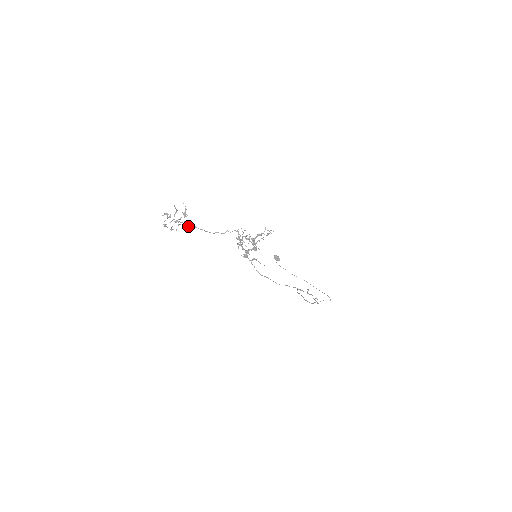
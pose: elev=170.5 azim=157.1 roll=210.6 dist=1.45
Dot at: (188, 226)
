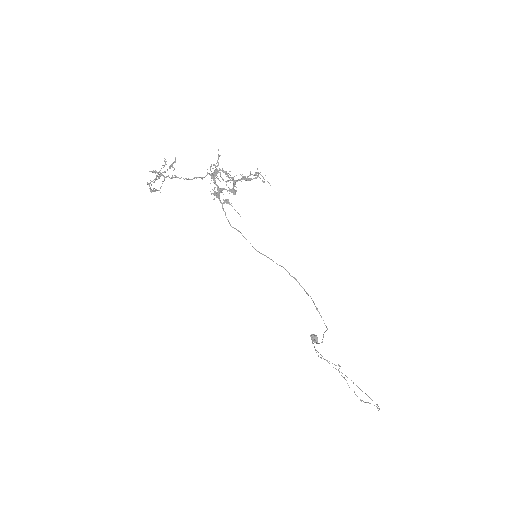
Dot at: (170, 178)
